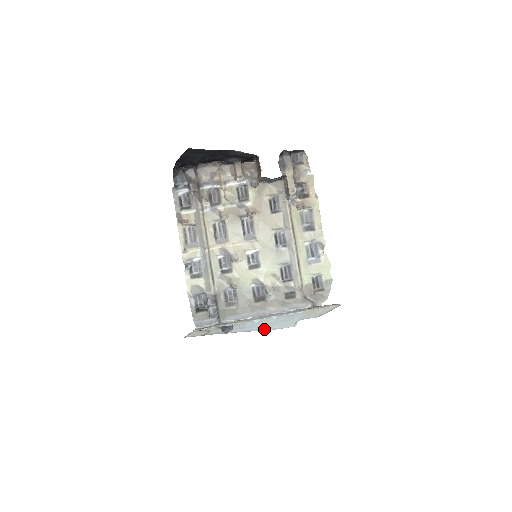
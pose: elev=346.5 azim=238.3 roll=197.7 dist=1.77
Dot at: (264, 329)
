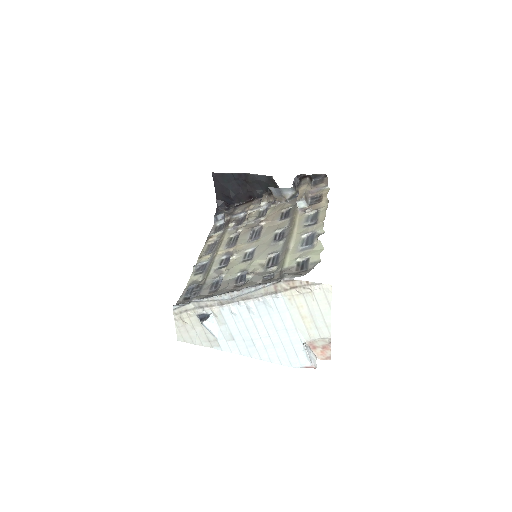
Dot at: (268, 356)
